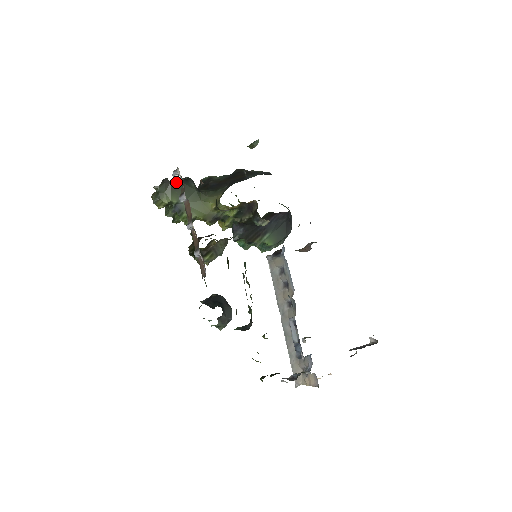
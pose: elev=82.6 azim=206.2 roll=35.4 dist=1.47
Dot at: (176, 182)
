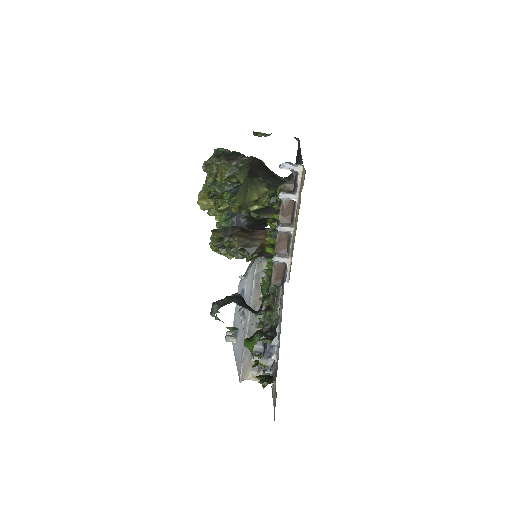
Dot at: occluded
